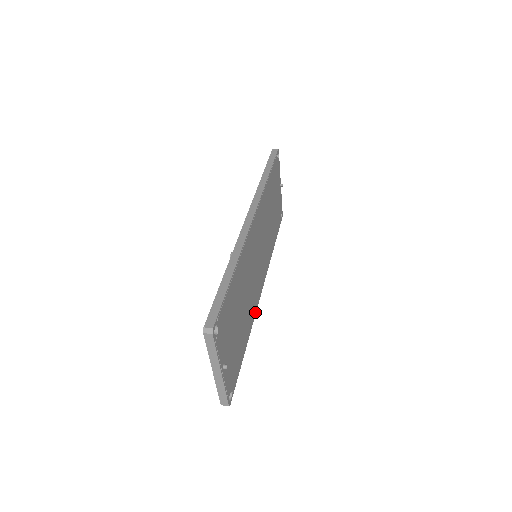
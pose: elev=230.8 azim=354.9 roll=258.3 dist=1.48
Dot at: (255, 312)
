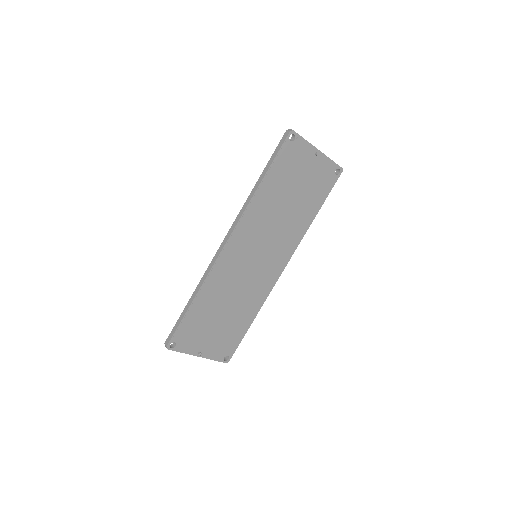
Dot at: (268, 292)
